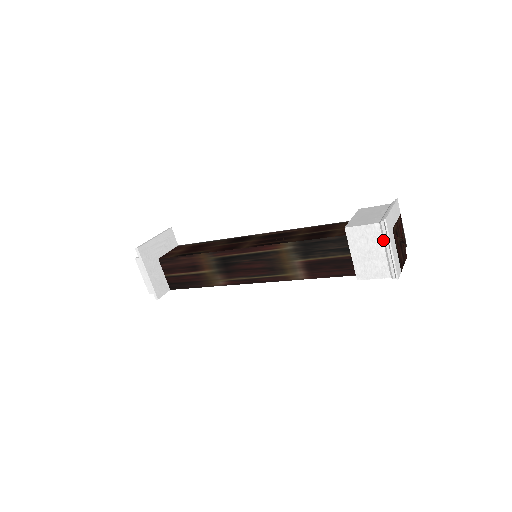
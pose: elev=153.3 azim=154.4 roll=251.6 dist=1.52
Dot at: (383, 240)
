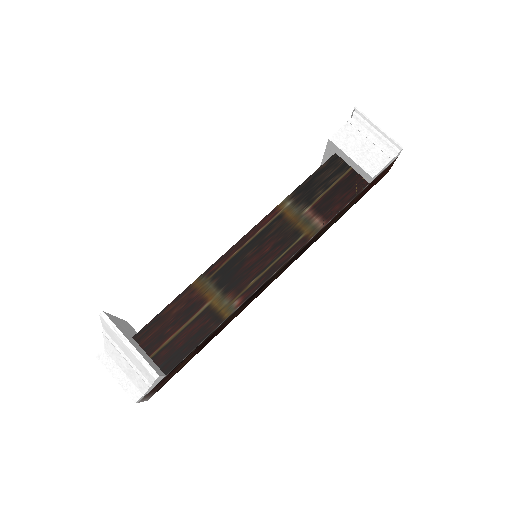
Dot at: (366, 128)
